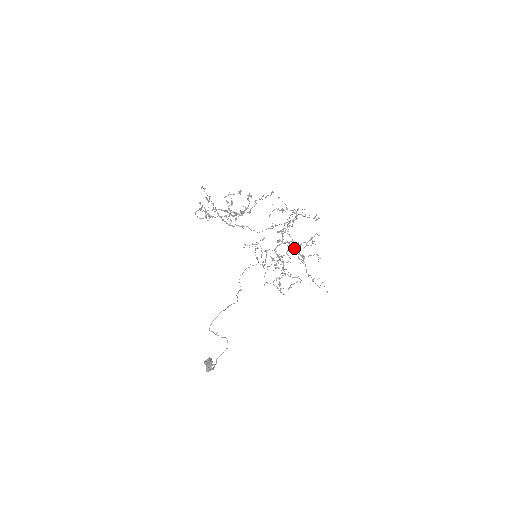
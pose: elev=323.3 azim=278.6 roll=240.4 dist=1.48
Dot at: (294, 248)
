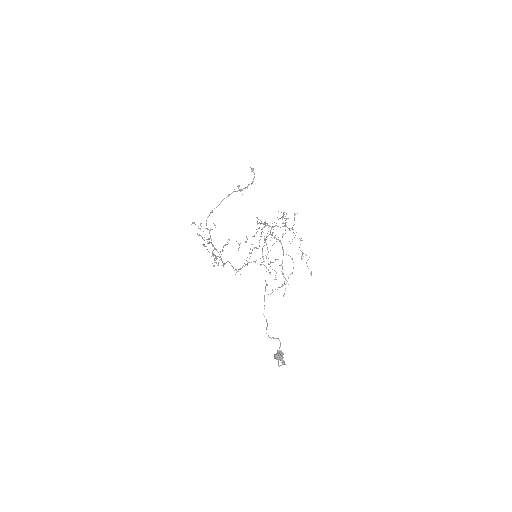
Dot at: (282, 226)
